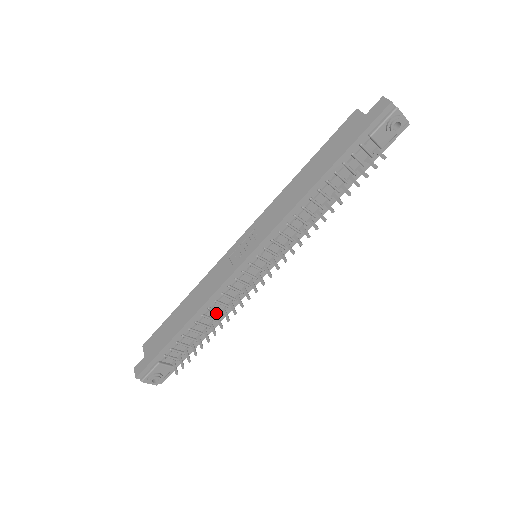
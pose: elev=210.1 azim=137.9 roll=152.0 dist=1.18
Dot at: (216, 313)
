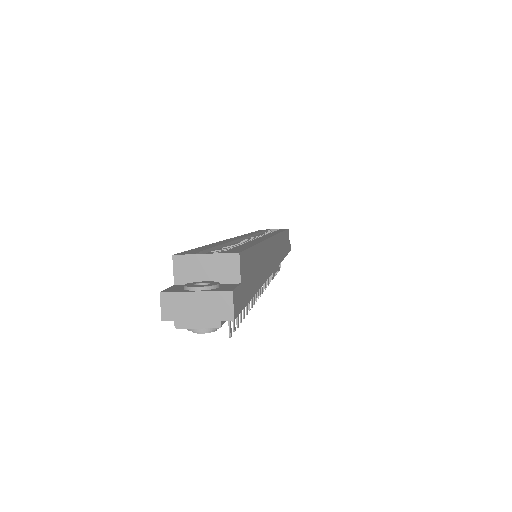
Dot at: occluded
